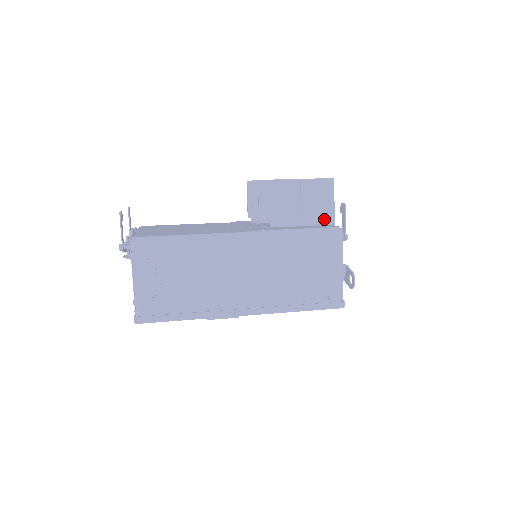
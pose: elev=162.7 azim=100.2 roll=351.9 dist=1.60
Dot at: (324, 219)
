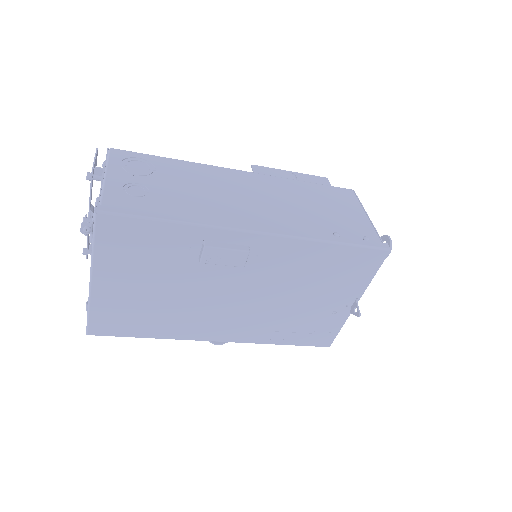
Dot at: occluded
